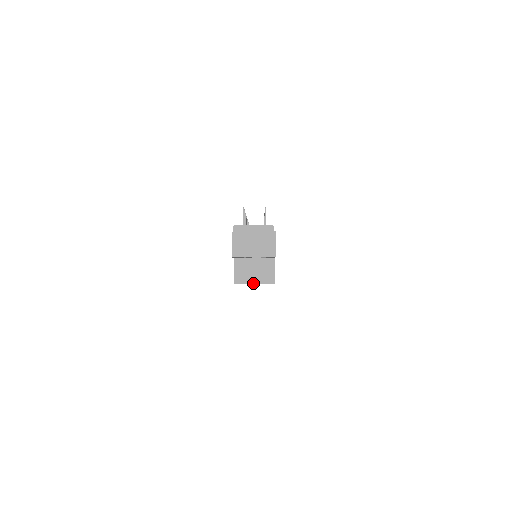
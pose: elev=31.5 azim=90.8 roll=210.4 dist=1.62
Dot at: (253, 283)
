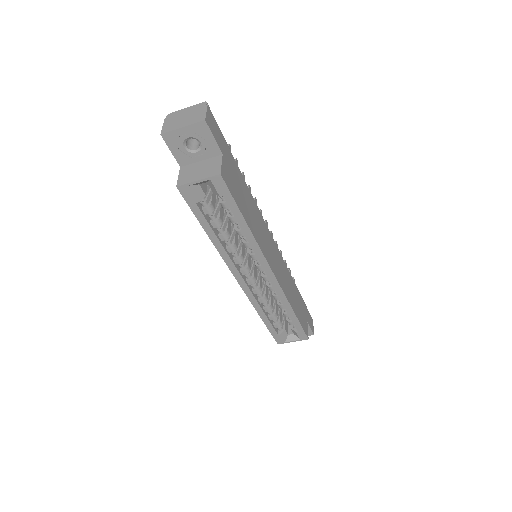
Dot at: (196, 180)
